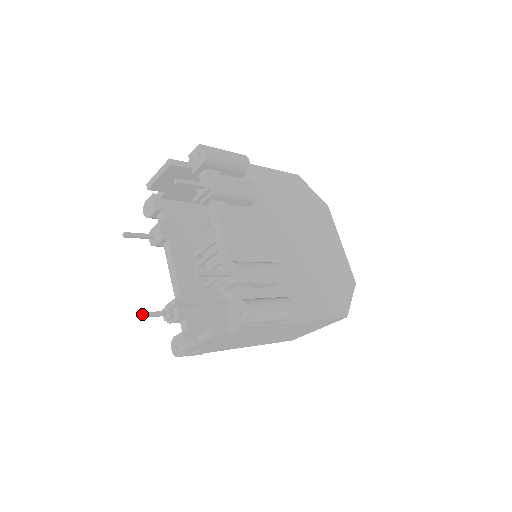
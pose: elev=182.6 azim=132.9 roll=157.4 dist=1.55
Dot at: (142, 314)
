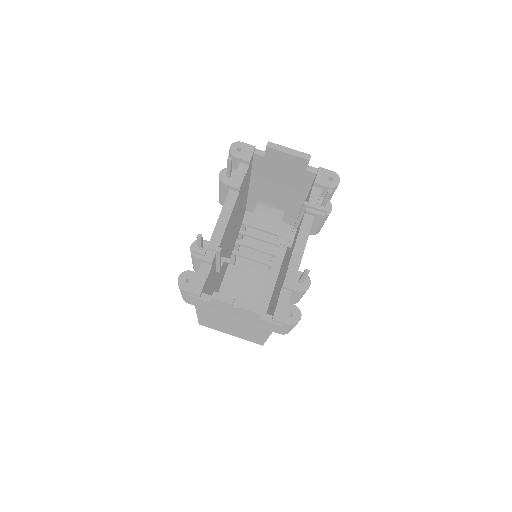
Dot at: (202, 237)
